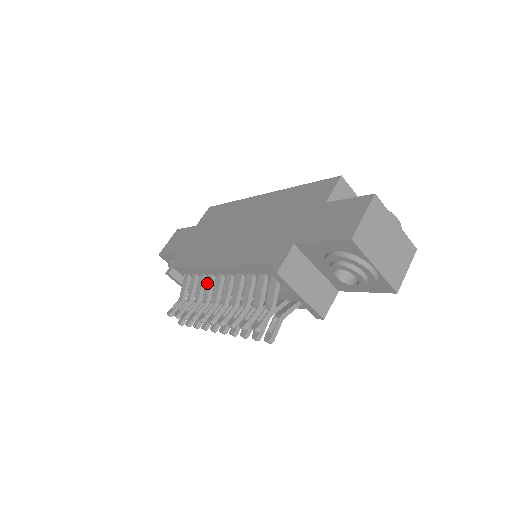
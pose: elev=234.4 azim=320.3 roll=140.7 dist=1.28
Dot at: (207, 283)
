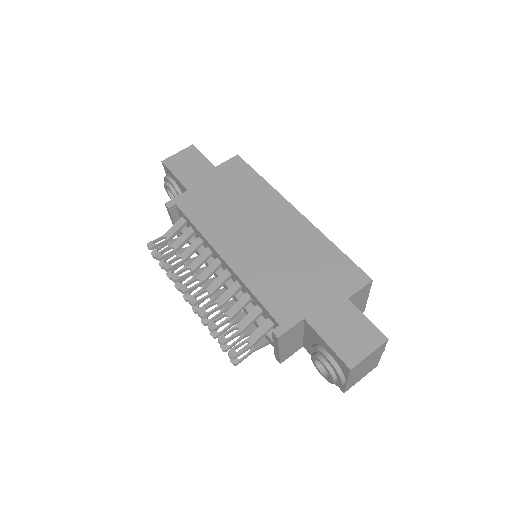
Dot at: (202, 254)
